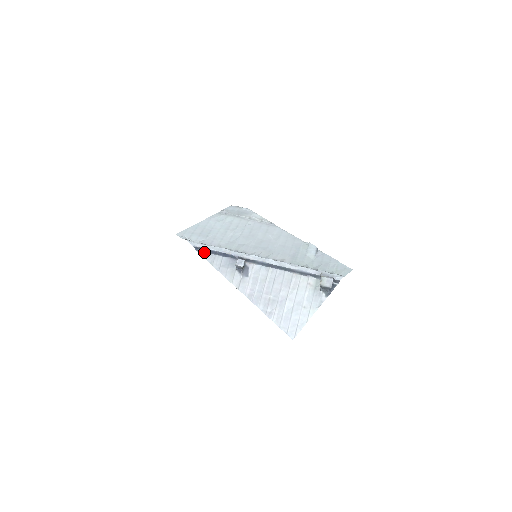
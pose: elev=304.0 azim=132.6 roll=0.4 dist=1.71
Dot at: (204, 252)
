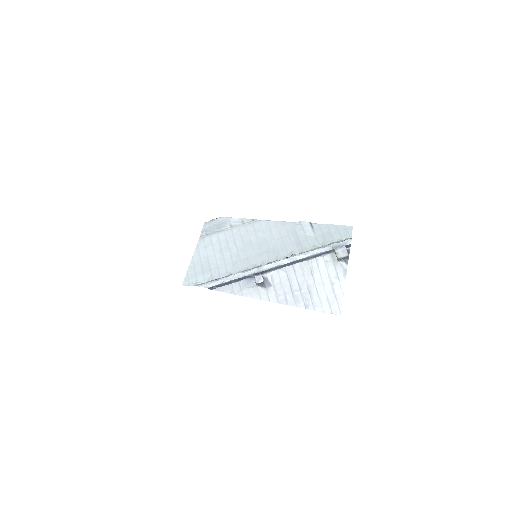
Dot at: (220, 287)
